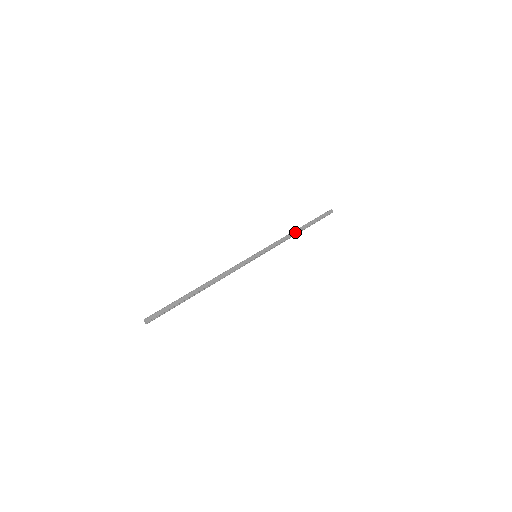
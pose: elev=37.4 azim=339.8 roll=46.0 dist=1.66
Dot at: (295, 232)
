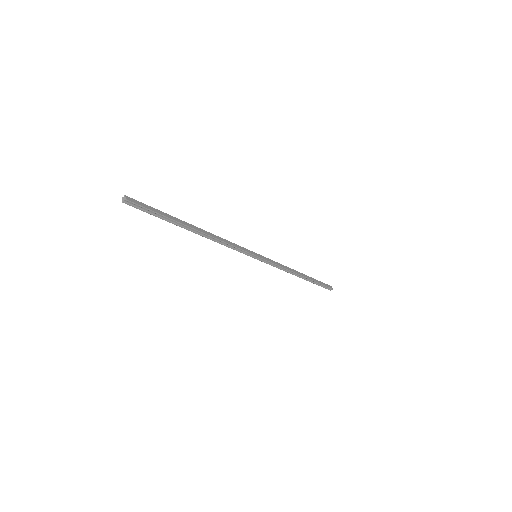
Dot at: (297, 272)
